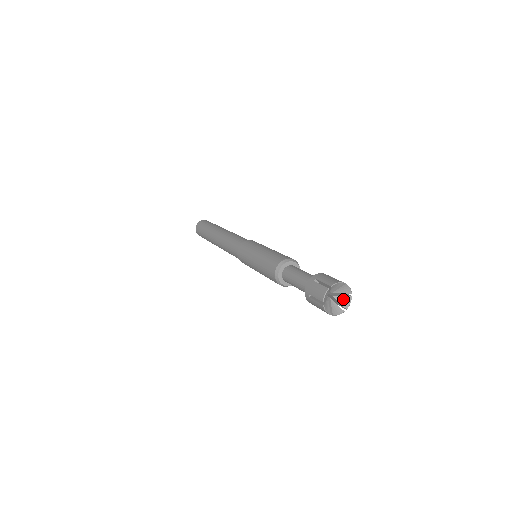
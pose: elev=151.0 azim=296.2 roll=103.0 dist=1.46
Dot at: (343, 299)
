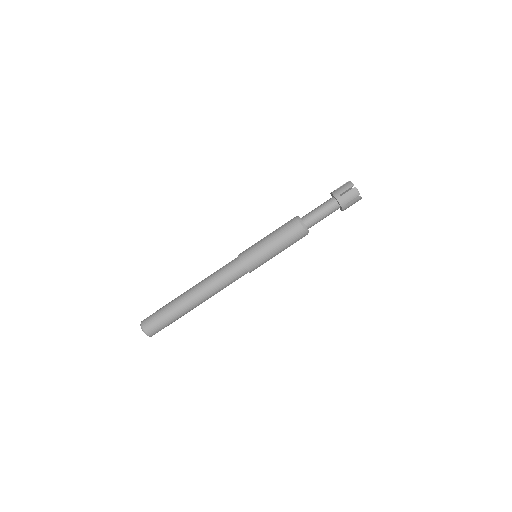
Dot at: occluded
